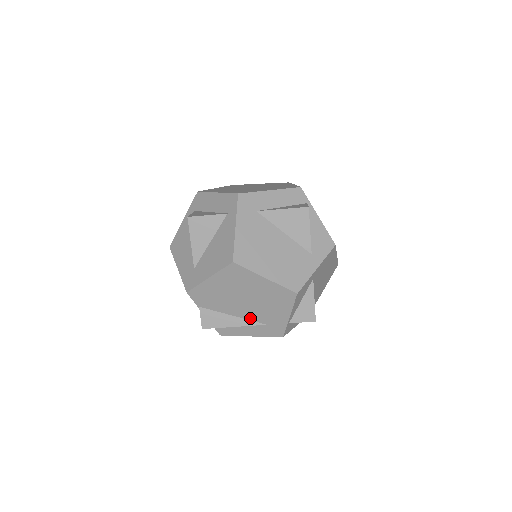
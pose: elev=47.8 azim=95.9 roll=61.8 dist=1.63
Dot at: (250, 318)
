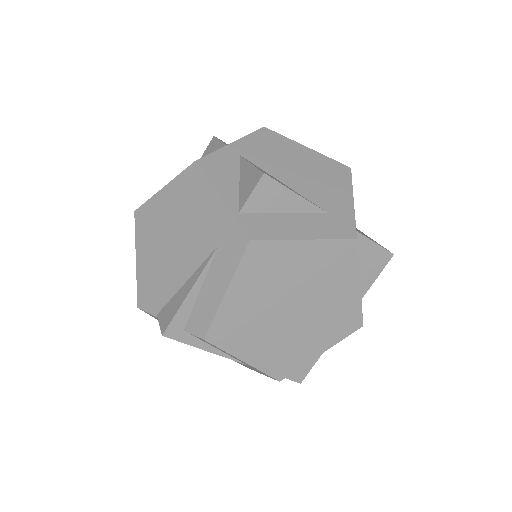
Dot at: (199, 261)
